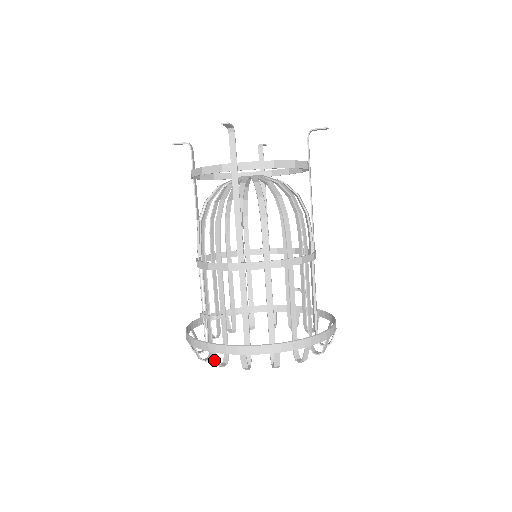
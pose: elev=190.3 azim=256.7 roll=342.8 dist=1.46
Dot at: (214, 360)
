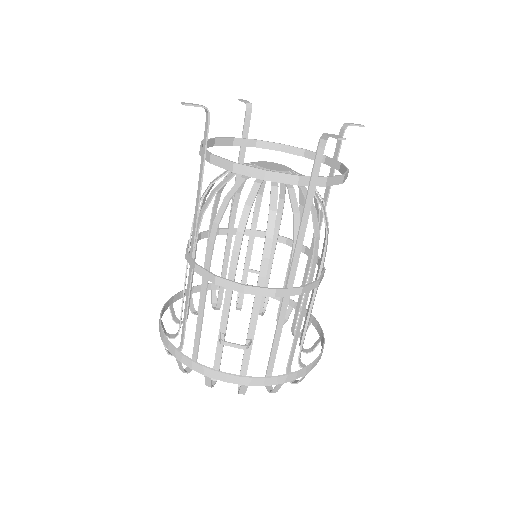
Dot at: (241, 391)
